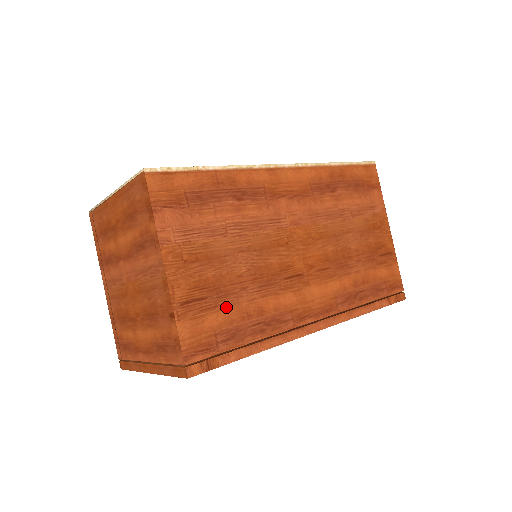
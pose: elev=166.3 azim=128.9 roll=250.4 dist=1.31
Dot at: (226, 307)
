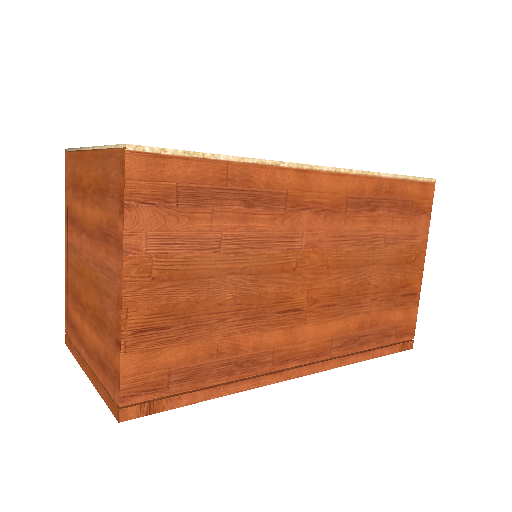
Dot at: (192, 341)
